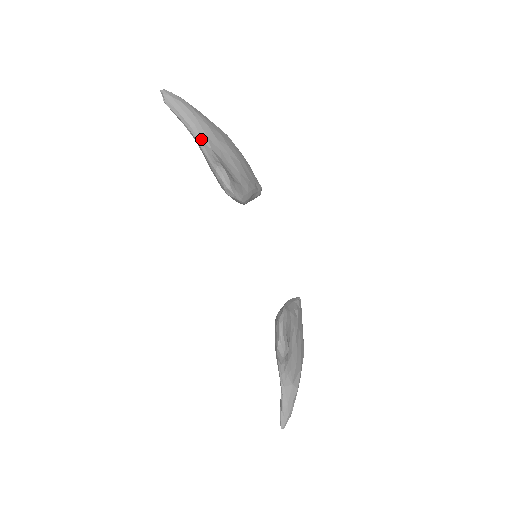
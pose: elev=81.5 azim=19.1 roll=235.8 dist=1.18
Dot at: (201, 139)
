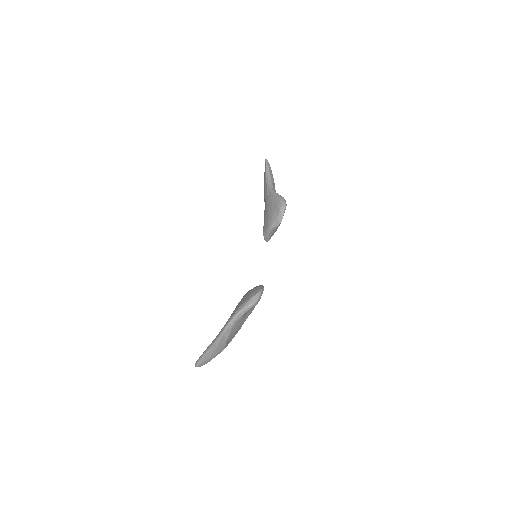
Dot at: (274, 188)
